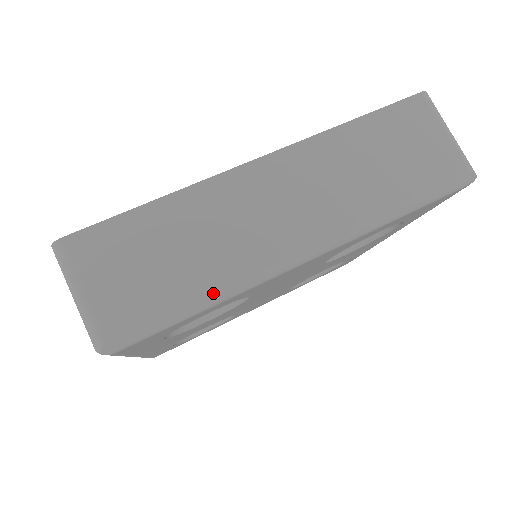
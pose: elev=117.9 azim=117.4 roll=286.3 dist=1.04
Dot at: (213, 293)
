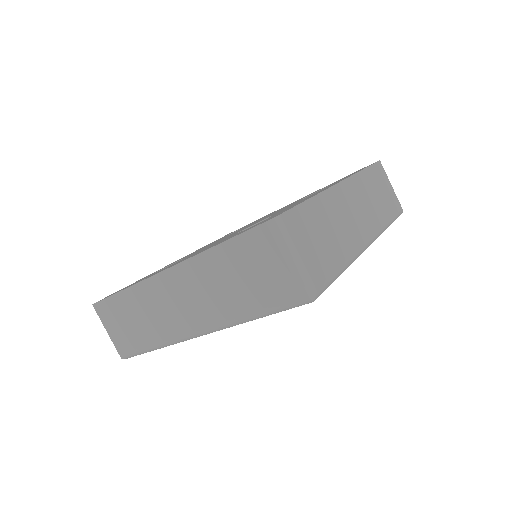
Dot at: (347, 263)
